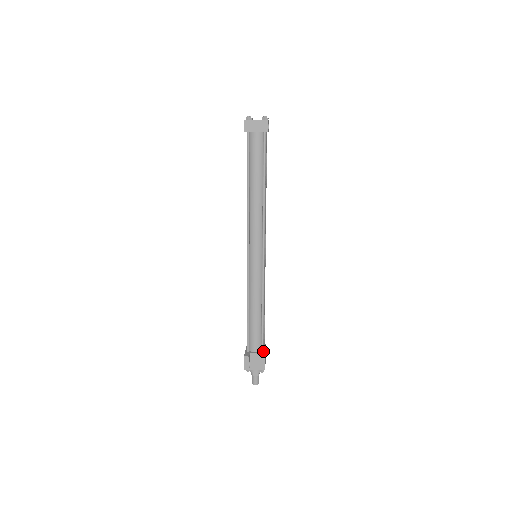
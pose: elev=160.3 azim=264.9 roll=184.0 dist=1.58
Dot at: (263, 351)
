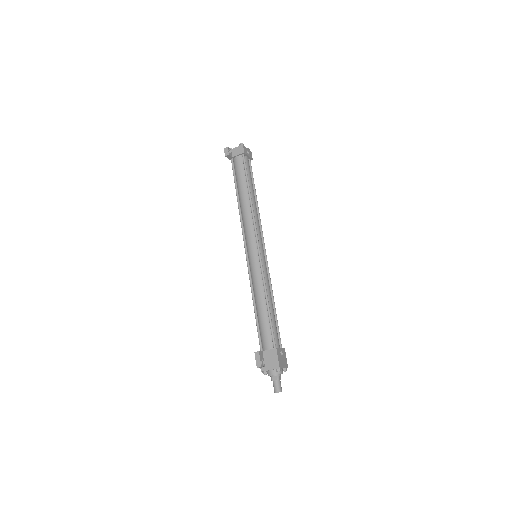
Dot at: (275, 347)
